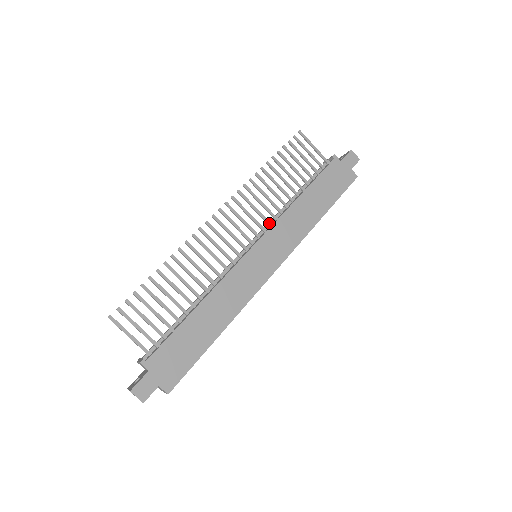
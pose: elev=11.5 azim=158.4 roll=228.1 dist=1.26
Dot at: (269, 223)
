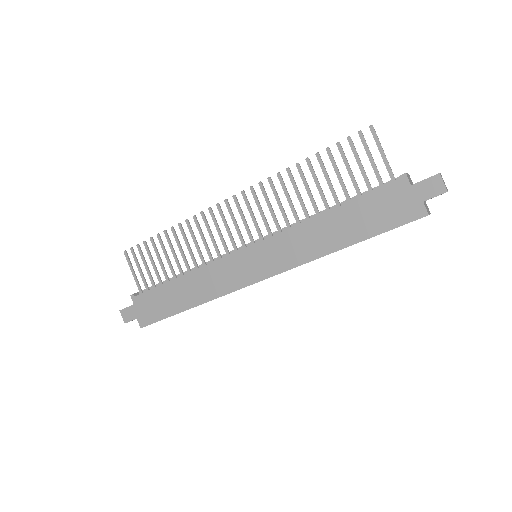
Dot at: (279, 229)
